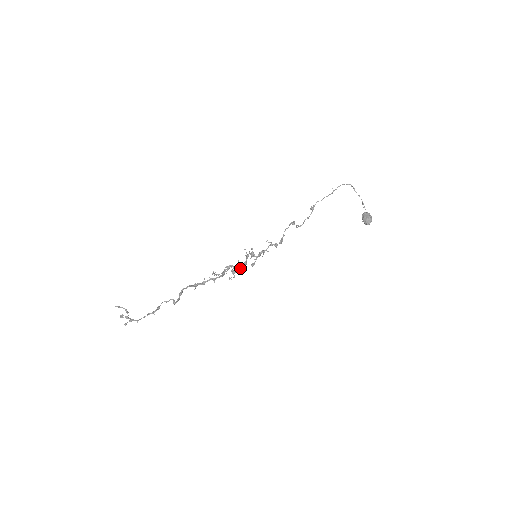
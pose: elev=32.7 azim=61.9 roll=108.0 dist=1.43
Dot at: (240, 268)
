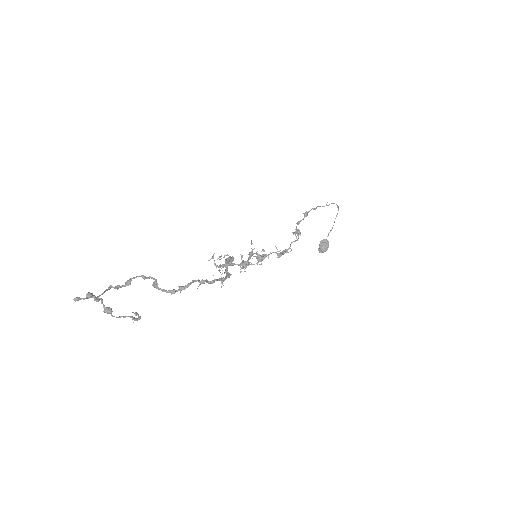
Dot at: occluded
